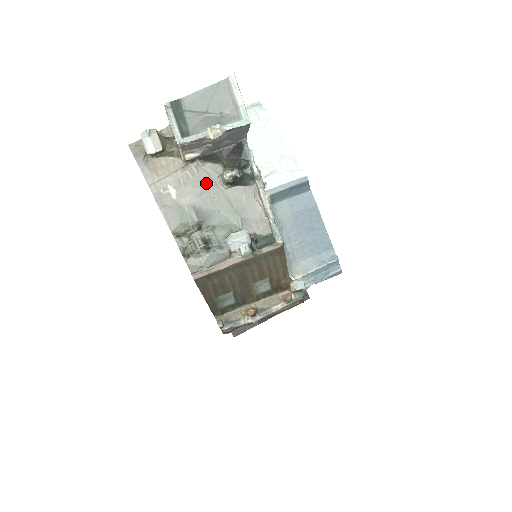
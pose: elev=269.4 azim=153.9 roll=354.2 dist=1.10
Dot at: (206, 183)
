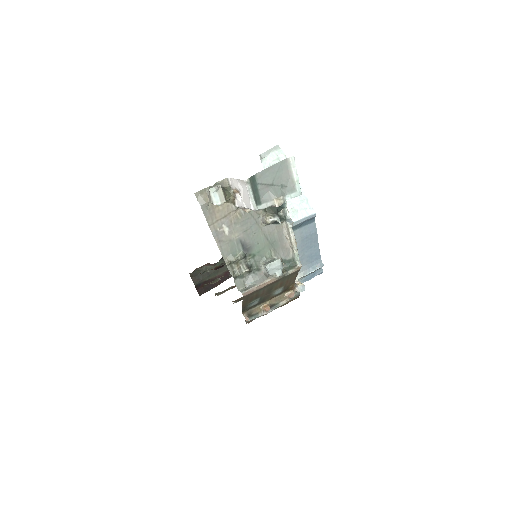
Dot at: (250, 222)
